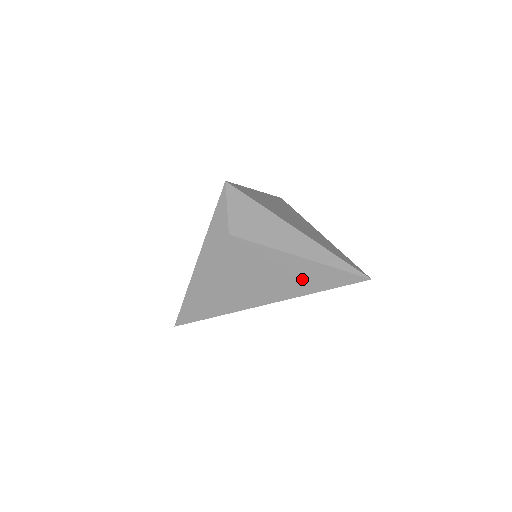
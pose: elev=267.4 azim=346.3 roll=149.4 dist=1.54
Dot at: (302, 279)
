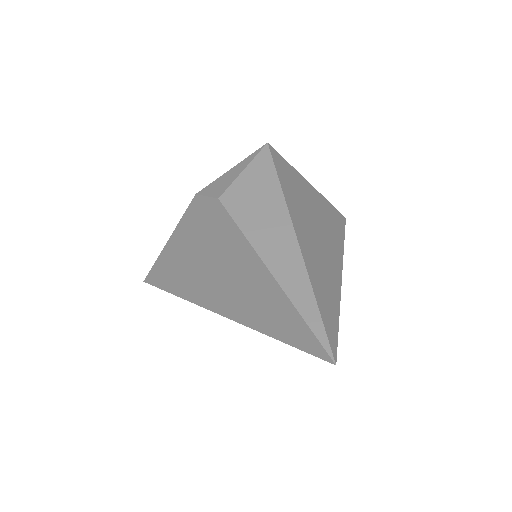
Dot at: (263, 307)
